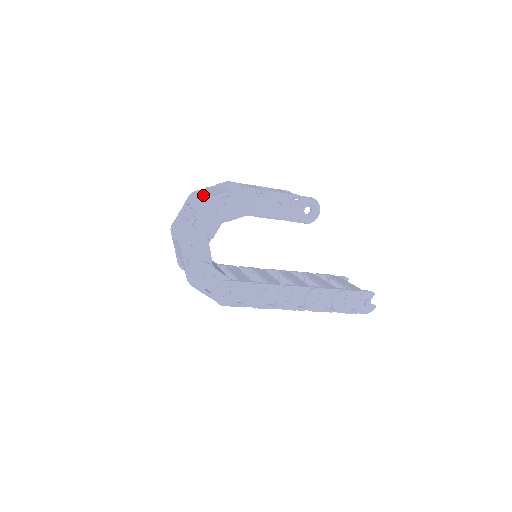
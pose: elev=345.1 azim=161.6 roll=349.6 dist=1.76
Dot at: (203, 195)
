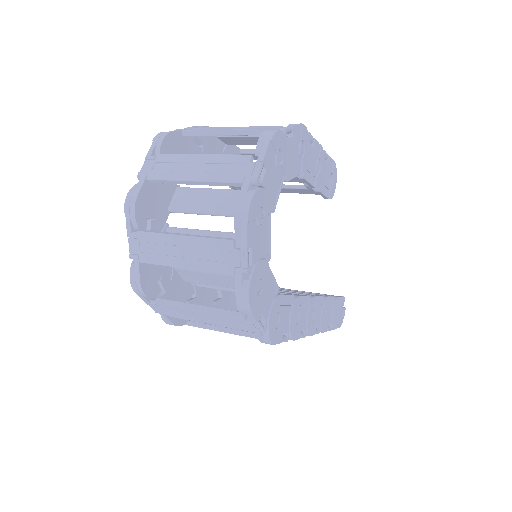
Dot at: (179, 141)
